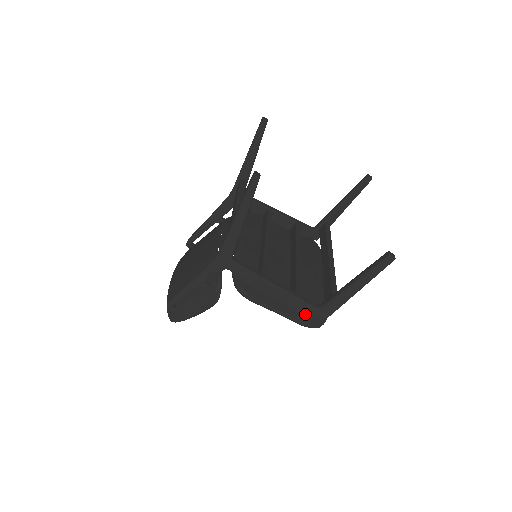
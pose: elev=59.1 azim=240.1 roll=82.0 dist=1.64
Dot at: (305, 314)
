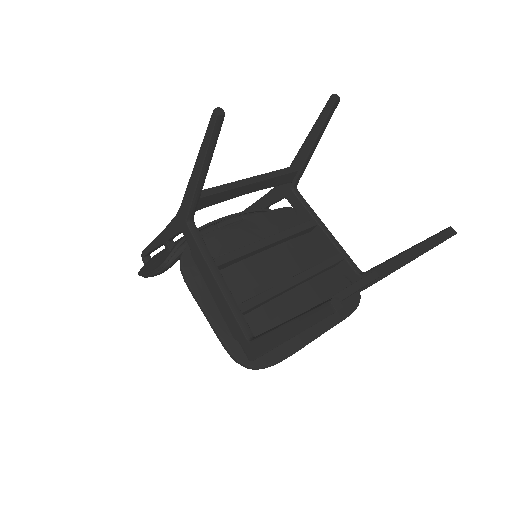
Dot at: (236, 338)
